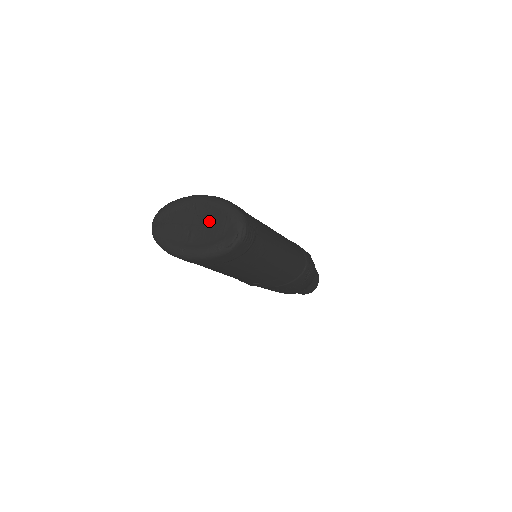
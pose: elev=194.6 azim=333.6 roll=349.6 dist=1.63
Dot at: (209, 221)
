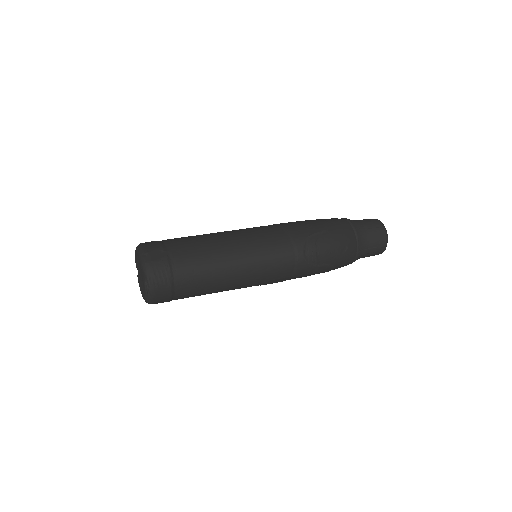
Dot at: (141, 271)
